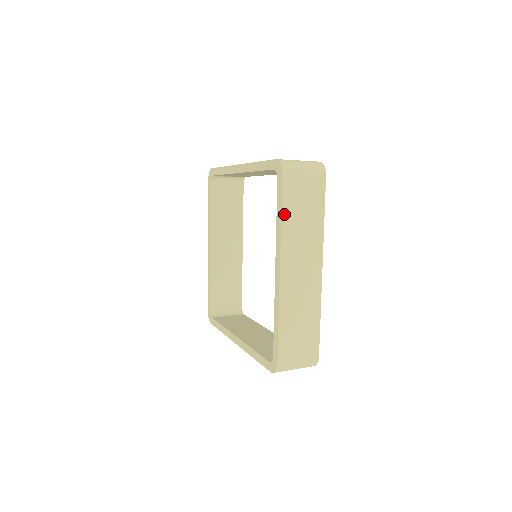
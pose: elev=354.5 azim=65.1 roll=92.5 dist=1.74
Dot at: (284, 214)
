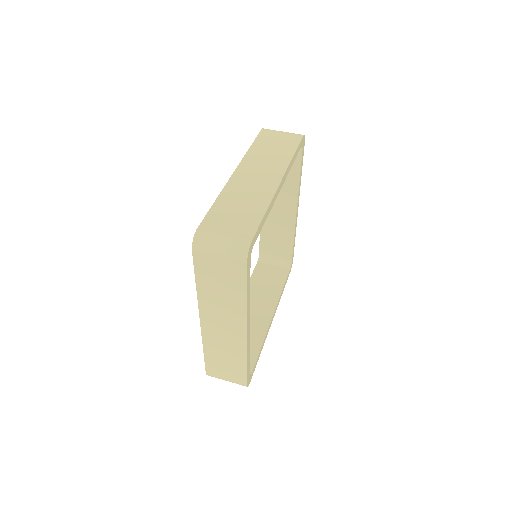
Dot at: (199, 283)
